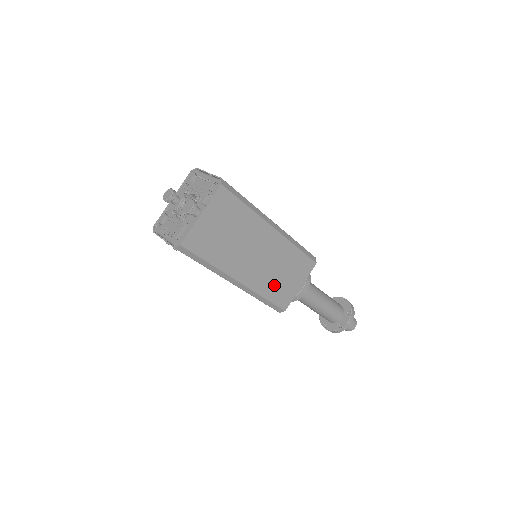
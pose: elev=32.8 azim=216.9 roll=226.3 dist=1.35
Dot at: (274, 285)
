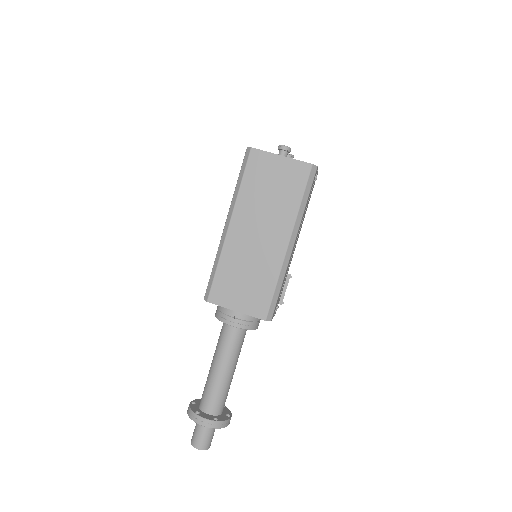
Dot at: (232, 272)
